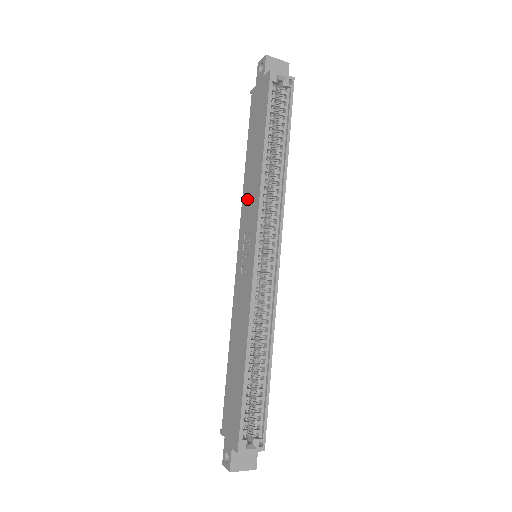
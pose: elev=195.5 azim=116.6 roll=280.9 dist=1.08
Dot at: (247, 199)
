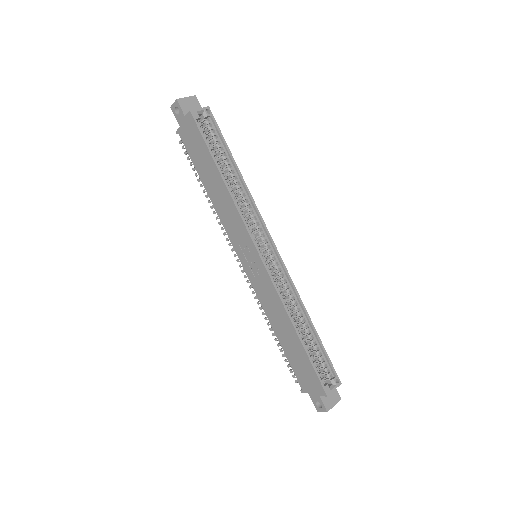
Dot at: (226, 218)
